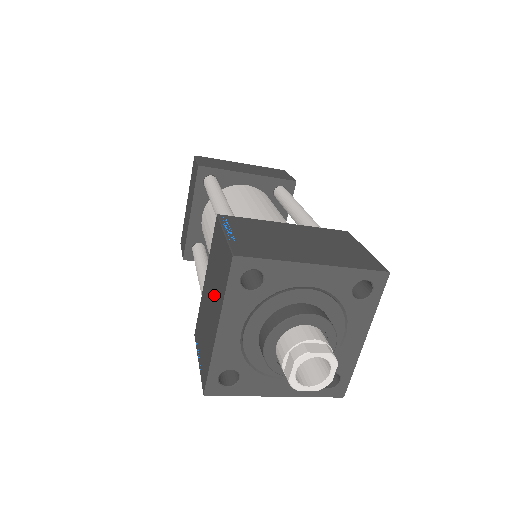
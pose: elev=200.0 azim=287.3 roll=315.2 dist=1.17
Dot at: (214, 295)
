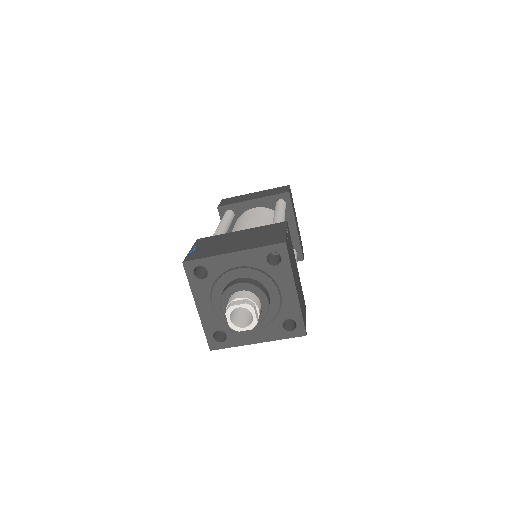
Dot at: occluded
